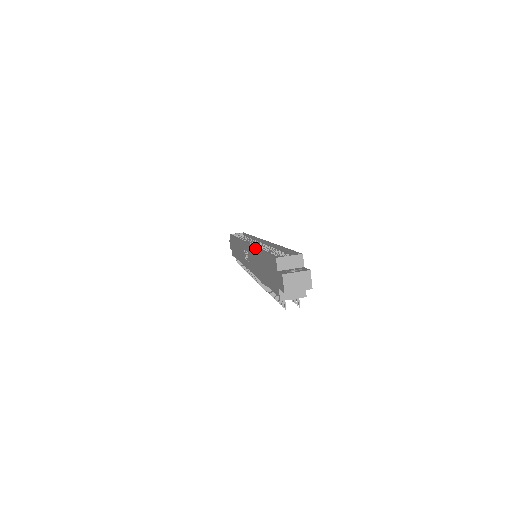
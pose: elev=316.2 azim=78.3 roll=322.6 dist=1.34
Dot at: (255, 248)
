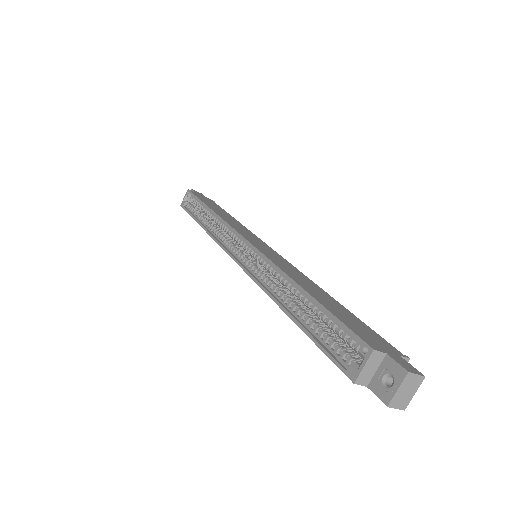
Dot at: occluded
